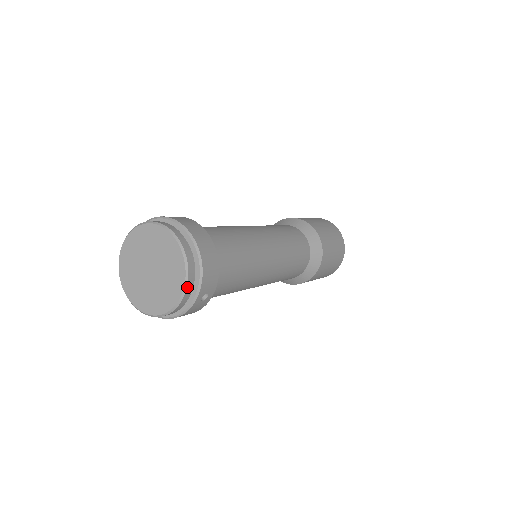
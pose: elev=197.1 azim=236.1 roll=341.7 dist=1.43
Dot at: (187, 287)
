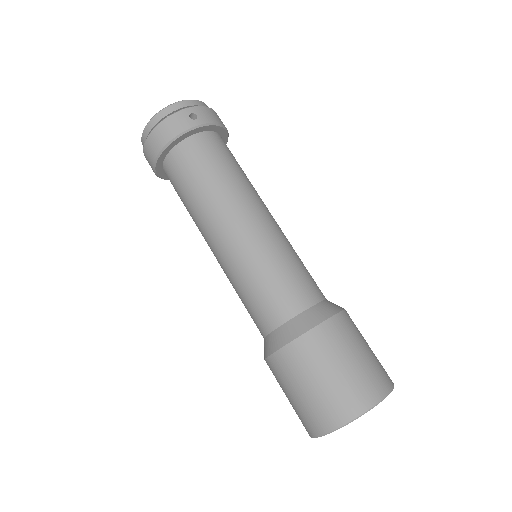
Dot at: (190, 100)
